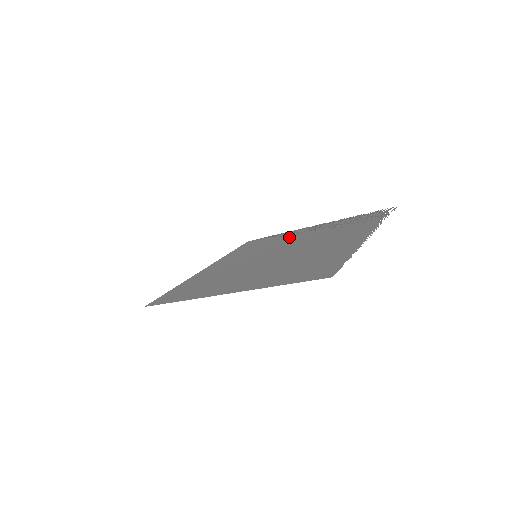
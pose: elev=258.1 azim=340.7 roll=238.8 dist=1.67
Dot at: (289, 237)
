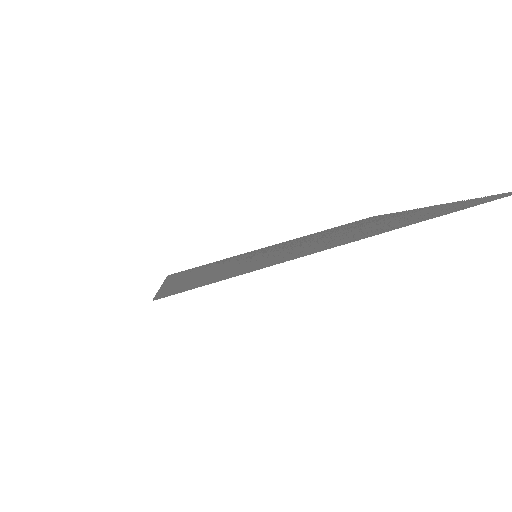
Dot at: (261, 250)
